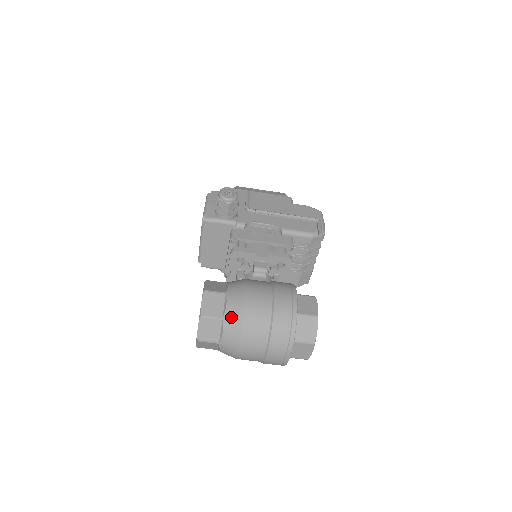
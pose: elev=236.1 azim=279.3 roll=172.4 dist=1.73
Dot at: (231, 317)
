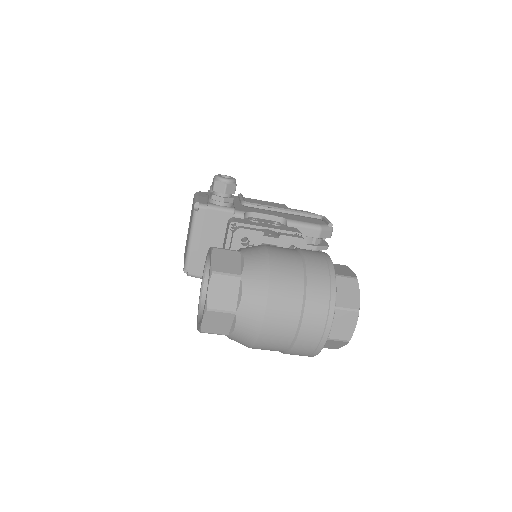
Dot at: (252, 272)
